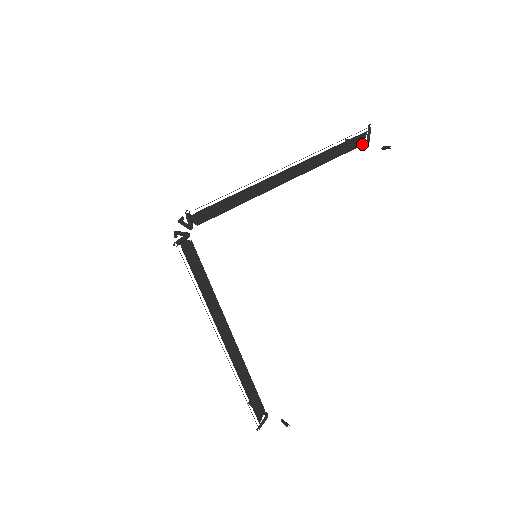
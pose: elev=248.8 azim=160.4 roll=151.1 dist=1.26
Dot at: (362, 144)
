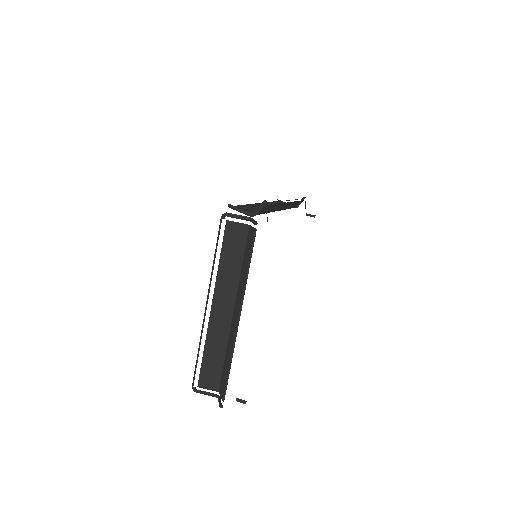
Dot at: (295, 207)
